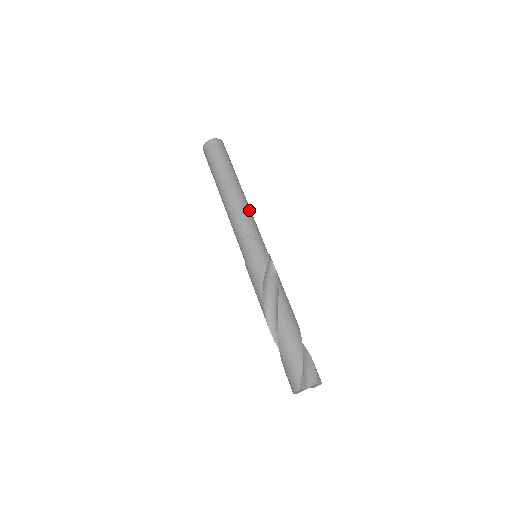
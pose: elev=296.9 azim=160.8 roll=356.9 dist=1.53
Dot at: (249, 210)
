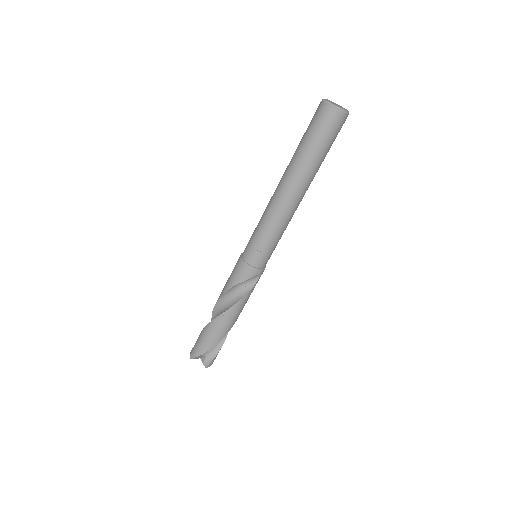
Dot at: (287, 219)
